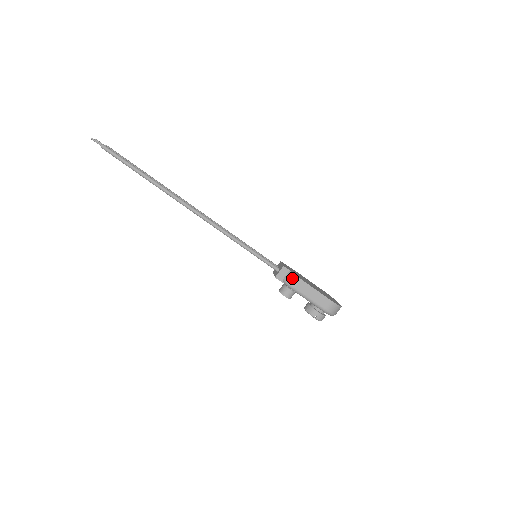
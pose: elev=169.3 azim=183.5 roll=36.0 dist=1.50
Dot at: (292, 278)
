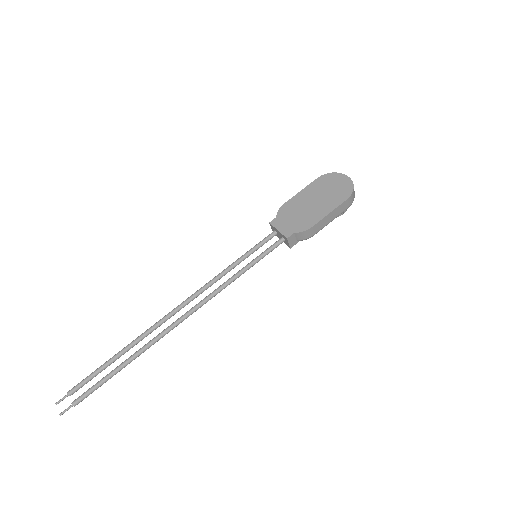
Dot at: (304, 235)
